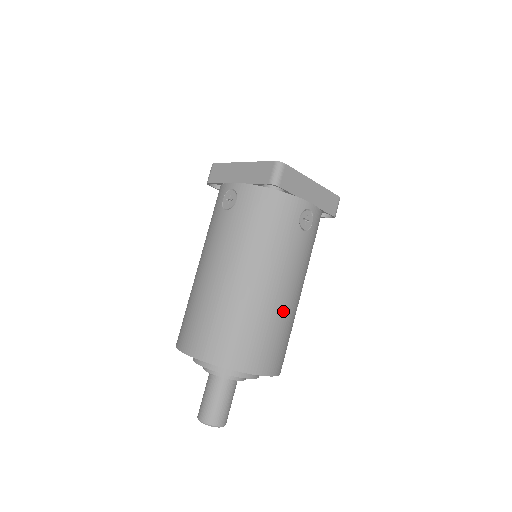
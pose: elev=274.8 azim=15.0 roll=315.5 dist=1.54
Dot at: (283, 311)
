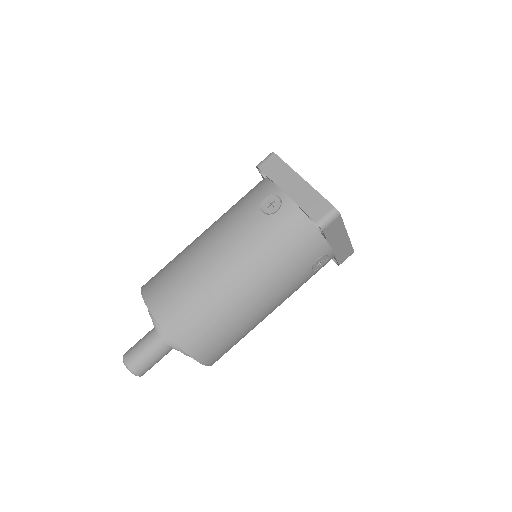
Dot at: (252, 323)
